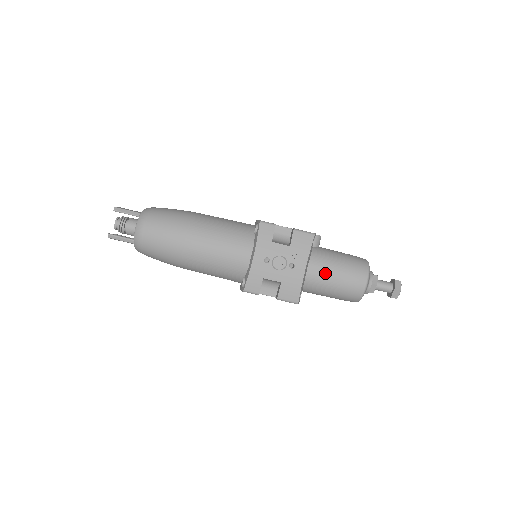
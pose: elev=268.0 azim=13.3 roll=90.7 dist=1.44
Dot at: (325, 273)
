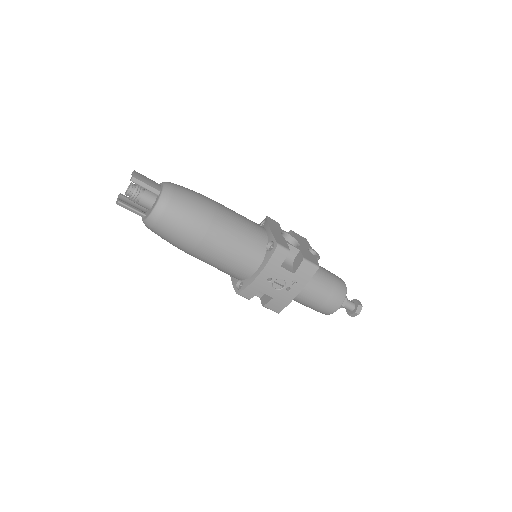
Dot at: (311, 295)
